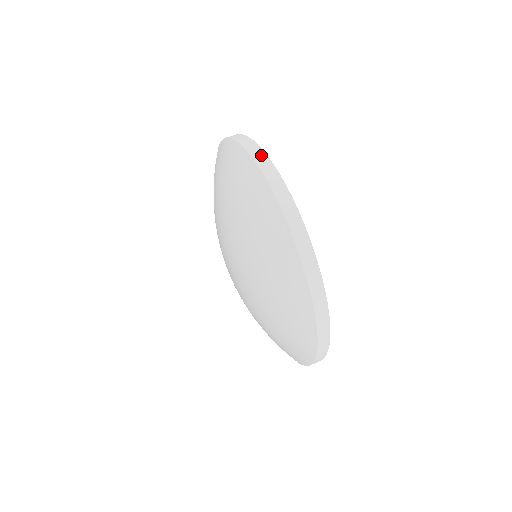
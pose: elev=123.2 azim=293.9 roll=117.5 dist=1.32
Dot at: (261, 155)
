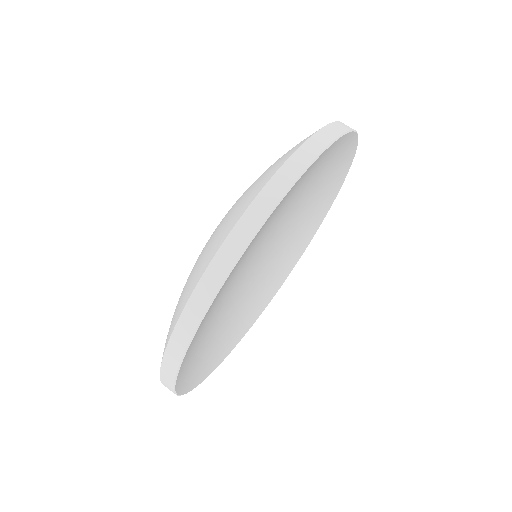
Dot at: occluded
